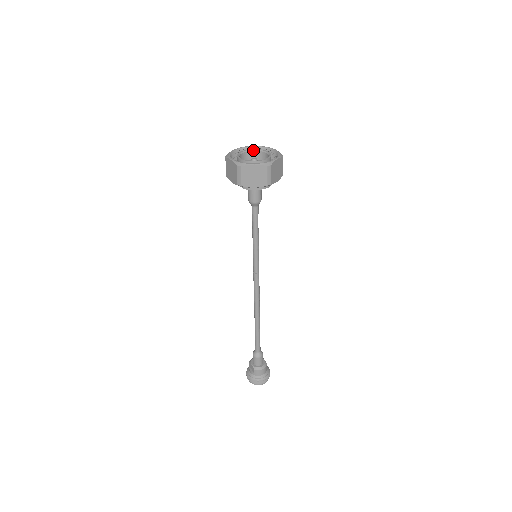
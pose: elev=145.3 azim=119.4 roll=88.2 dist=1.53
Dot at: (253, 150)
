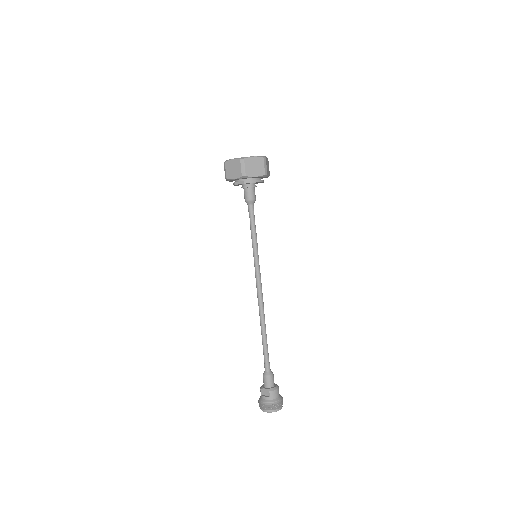
Dot at: occluded
